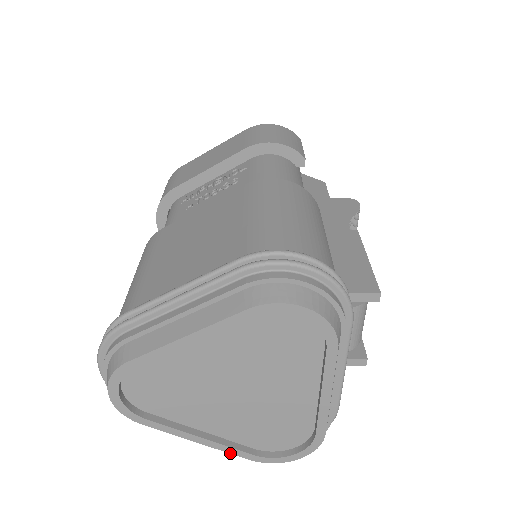
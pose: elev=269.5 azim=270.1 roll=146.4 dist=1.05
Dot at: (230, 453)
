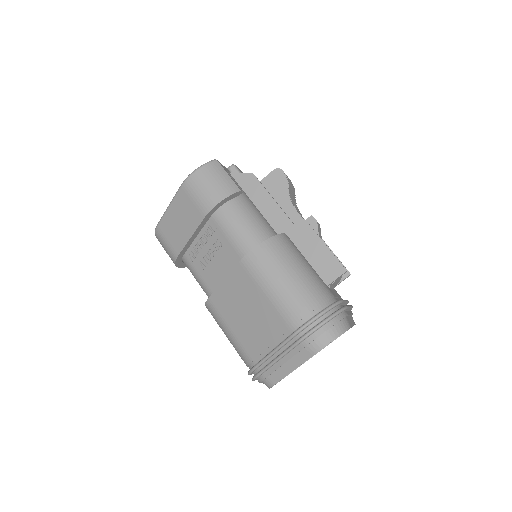
Dot at: occluded
